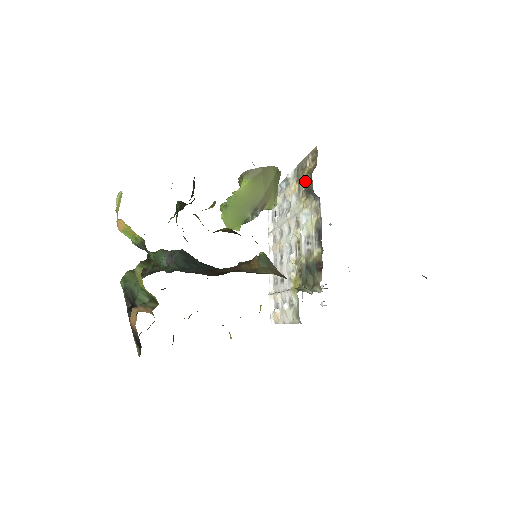
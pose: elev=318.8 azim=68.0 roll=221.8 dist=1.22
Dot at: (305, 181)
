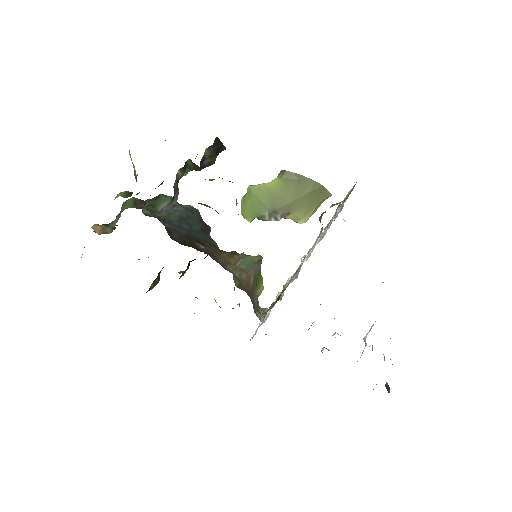
Dot at: occluded
